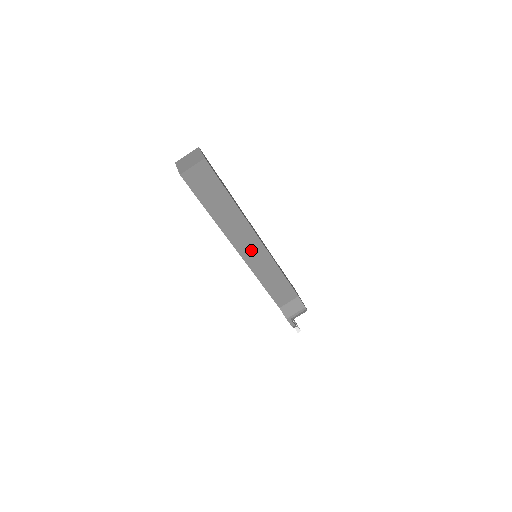
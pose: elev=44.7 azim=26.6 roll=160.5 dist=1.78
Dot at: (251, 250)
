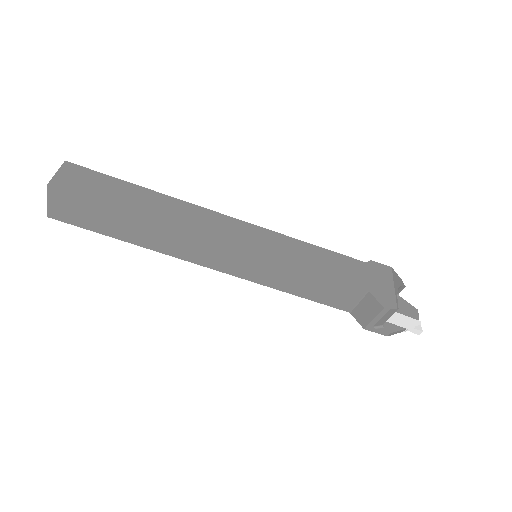
Dot at: (225, 259)
